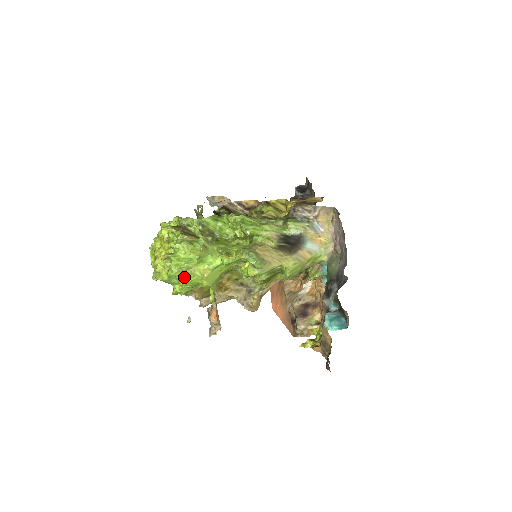
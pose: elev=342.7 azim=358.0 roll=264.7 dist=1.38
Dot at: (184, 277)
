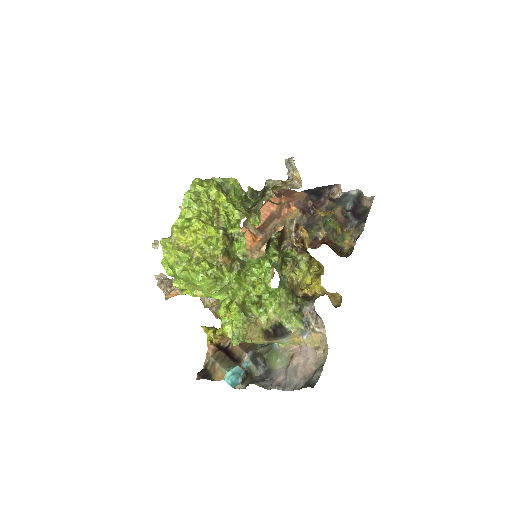
Dot at: (182, 285)
